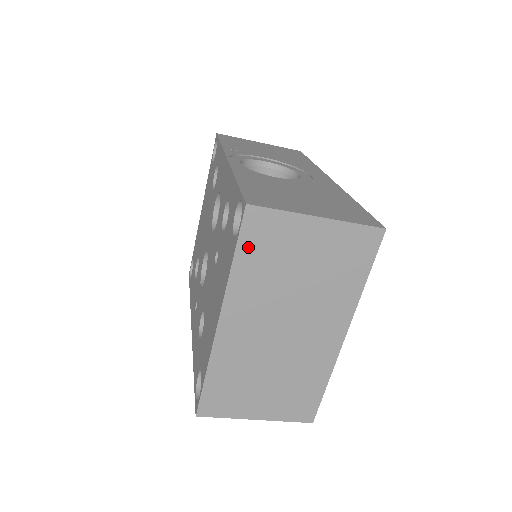
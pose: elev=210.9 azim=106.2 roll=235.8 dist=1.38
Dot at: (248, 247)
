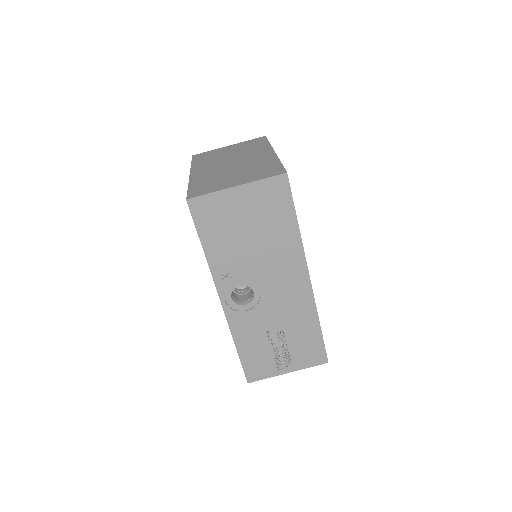
Dot at: (198, 159)
